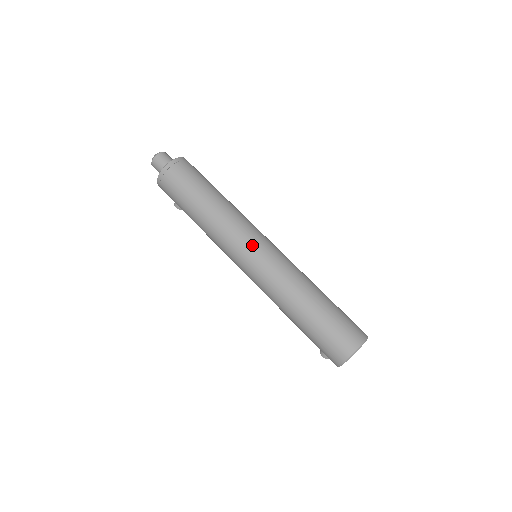
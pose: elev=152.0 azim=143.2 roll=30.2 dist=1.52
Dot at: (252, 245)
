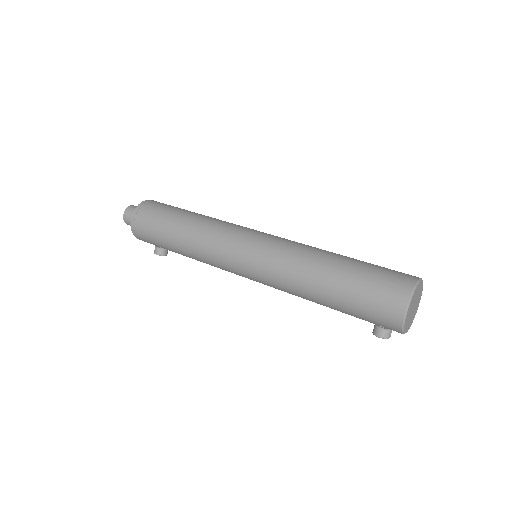
Dot at: (247, 235)
